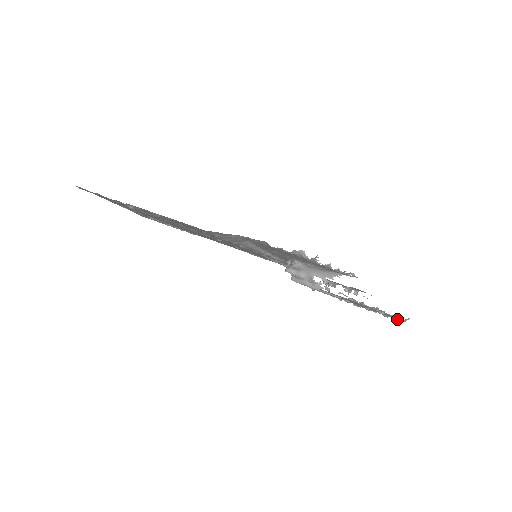
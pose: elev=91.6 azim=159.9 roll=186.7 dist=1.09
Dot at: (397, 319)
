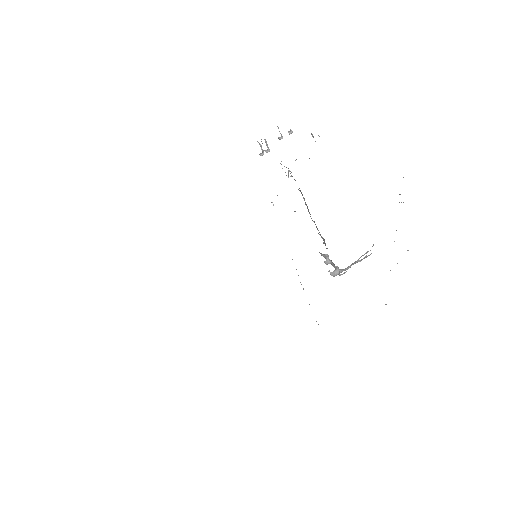
Dot at: occluded
